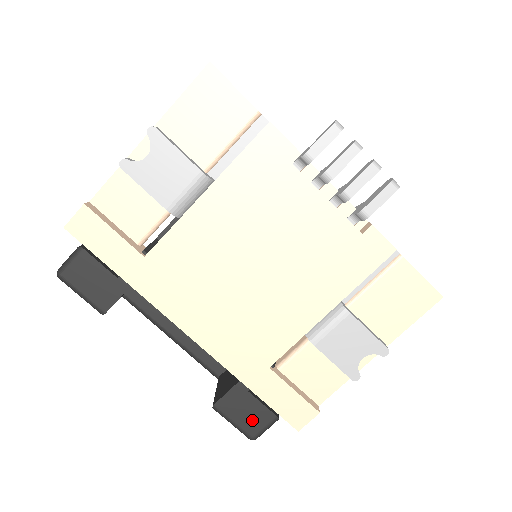
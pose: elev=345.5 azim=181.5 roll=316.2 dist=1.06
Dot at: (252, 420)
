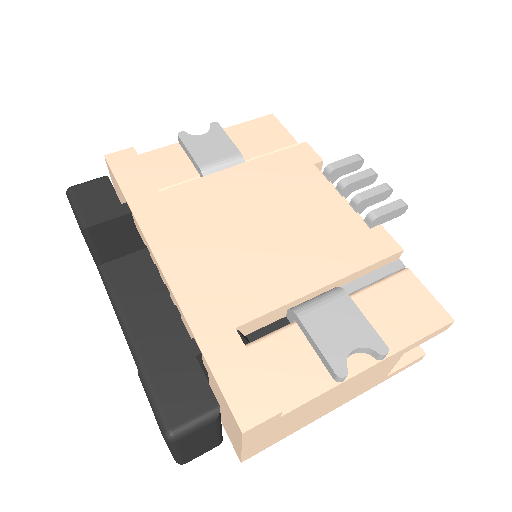
Dot at: (183, 400)
